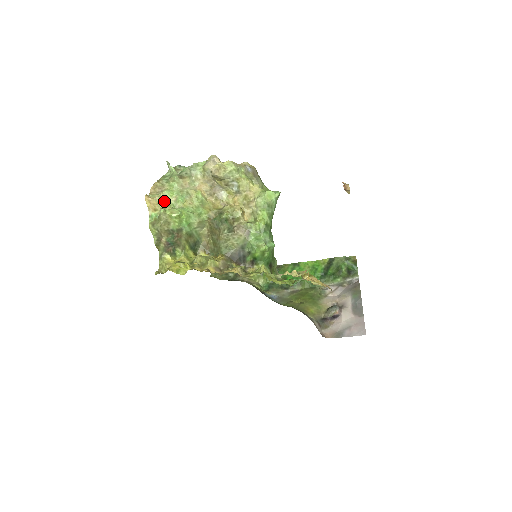
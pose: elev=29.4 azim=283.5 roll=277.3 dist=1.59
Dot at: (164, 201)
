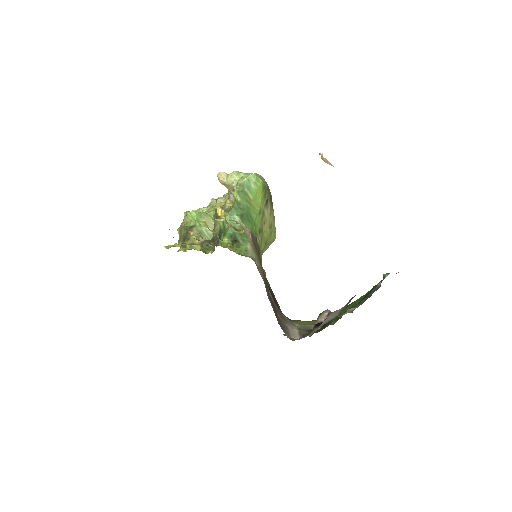
Dot at: occluded
